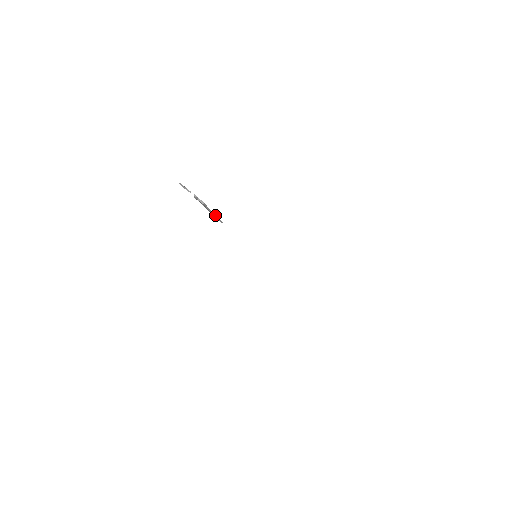
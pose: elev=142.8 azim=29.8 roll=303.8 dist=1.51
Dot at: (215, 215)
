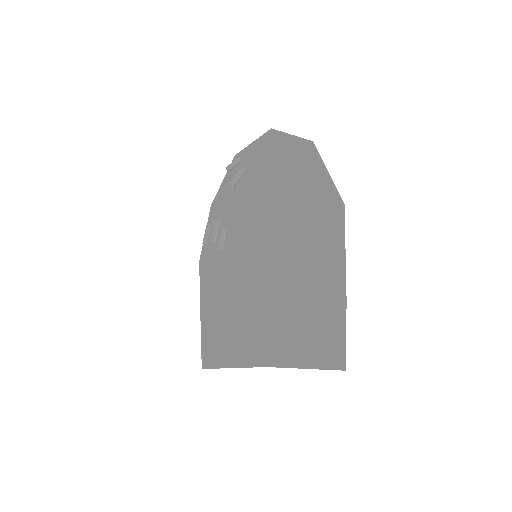
Dot at: (226, 229)
